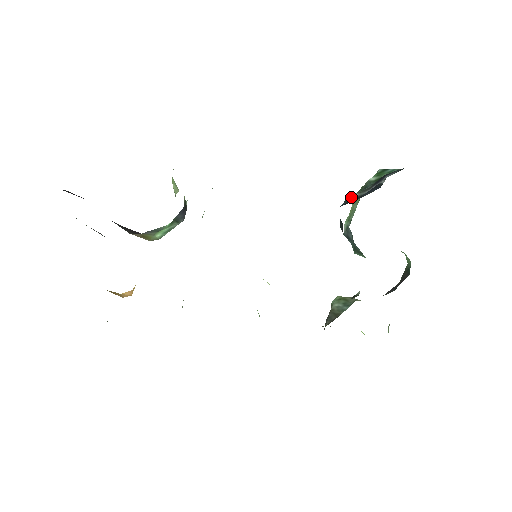
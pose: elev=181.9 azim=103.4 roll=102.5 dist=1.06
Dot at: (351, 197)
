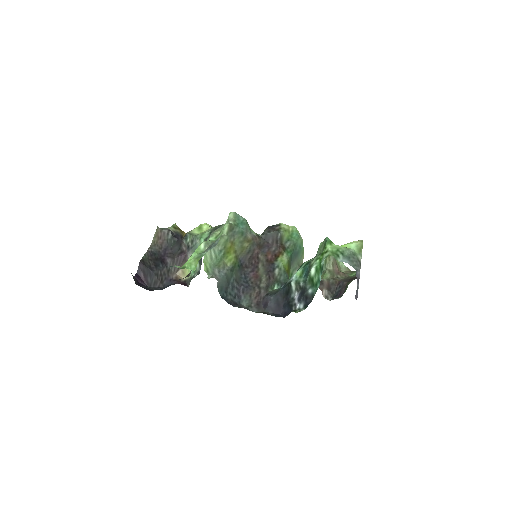
Dot at: (291, 285)
